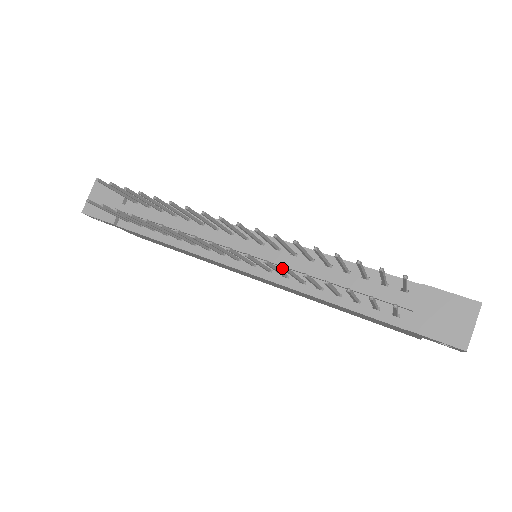
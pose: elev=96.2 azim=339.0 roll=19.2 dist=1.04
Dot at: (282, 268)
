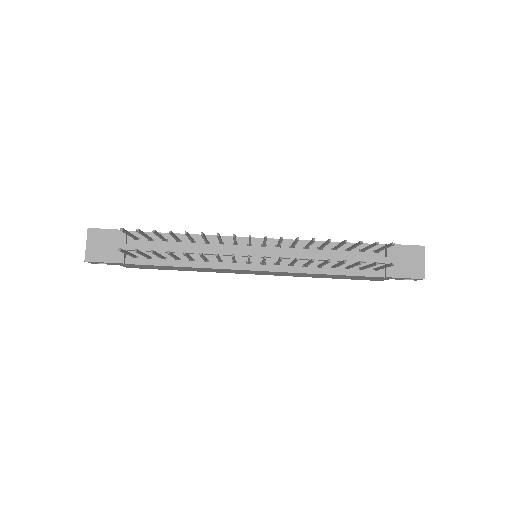
Dot at: (286, 260)
